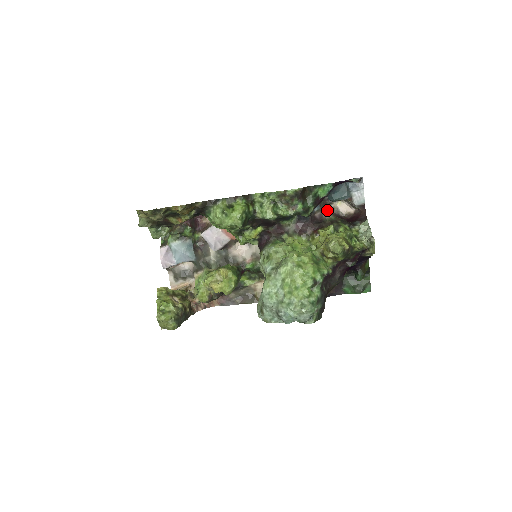
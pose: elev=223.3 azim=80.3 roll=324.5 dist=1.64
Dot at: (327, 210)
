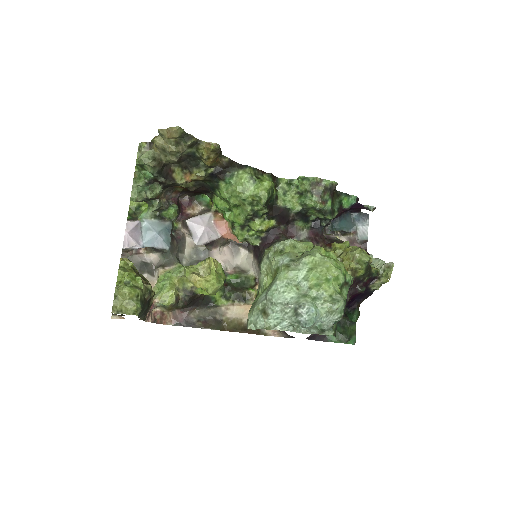
Dot at: occluded
